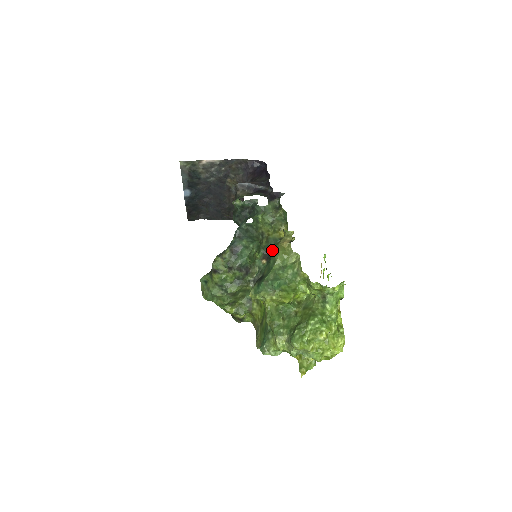
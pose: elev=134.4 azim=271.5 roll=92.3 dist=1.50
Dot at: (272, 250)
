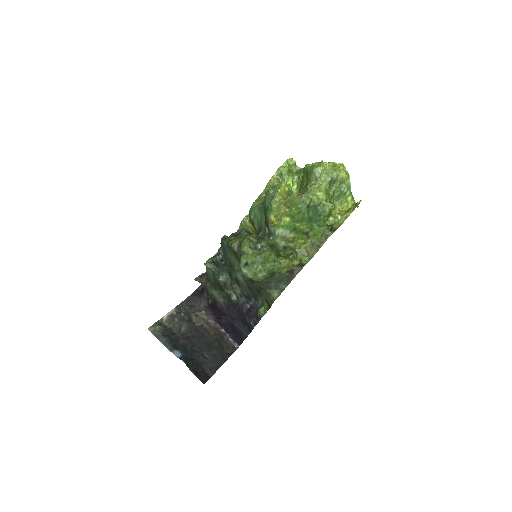
Dot at: (251, 217)
